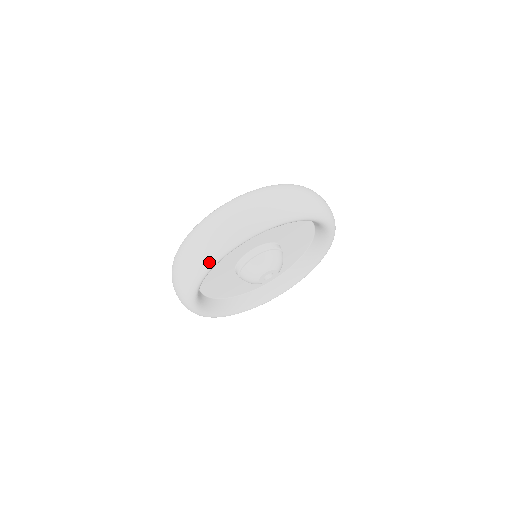
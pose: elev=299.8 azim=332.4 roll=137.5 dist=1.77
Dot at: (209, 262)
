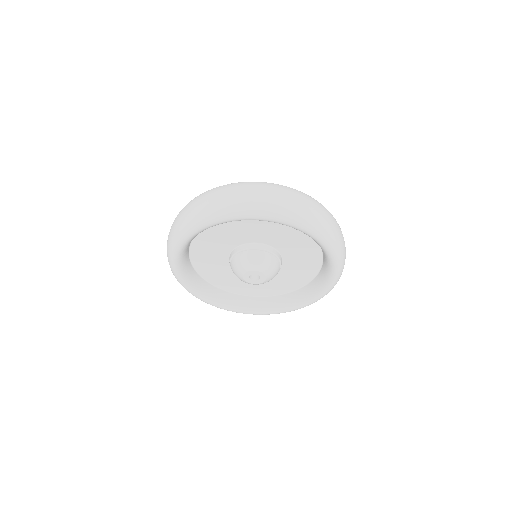
Dot at: (196, 223)
